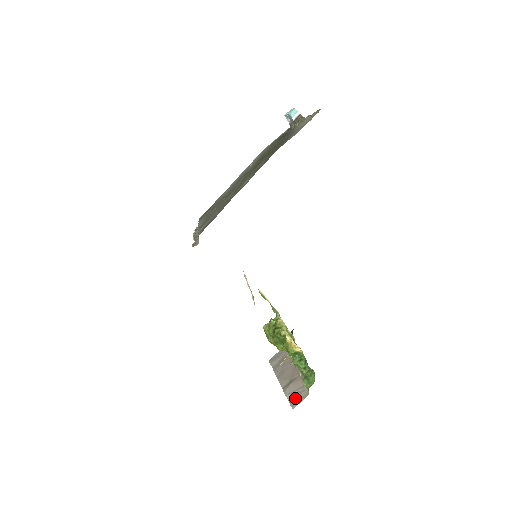
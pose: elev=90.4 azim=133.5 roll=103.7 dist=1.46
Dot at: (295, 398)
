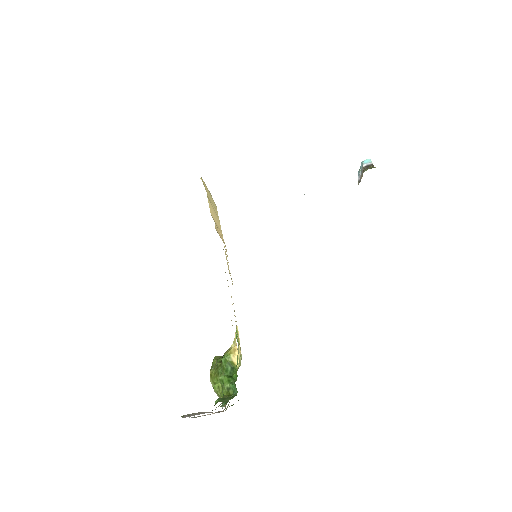
Dot at: occluded
